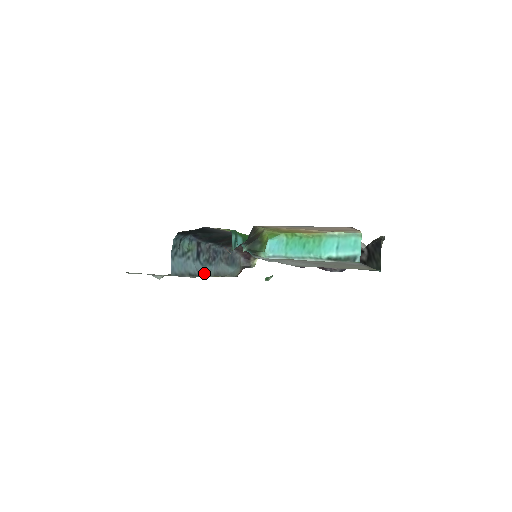
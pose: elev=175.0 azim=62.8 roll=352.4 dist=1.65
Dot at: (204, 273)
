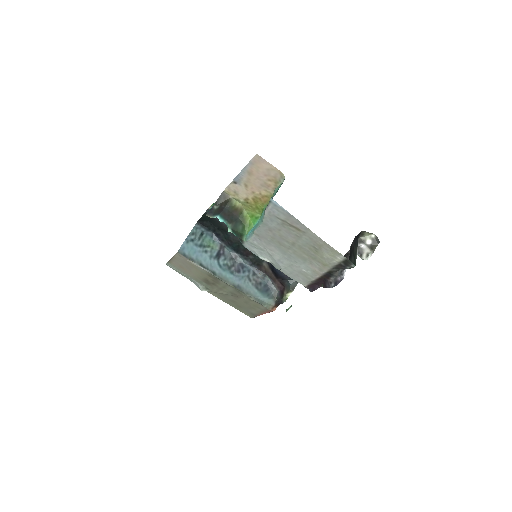
Dot at: (220, 275)
